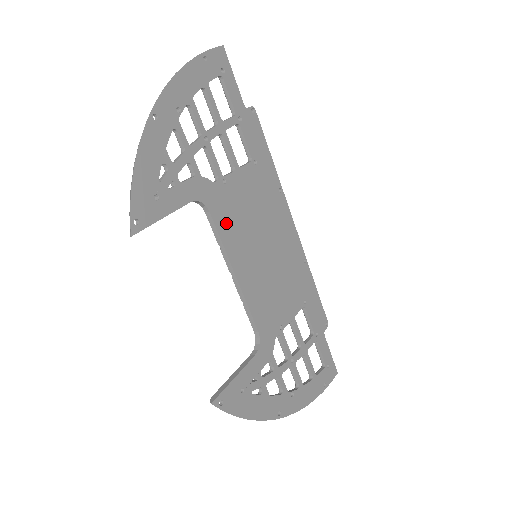
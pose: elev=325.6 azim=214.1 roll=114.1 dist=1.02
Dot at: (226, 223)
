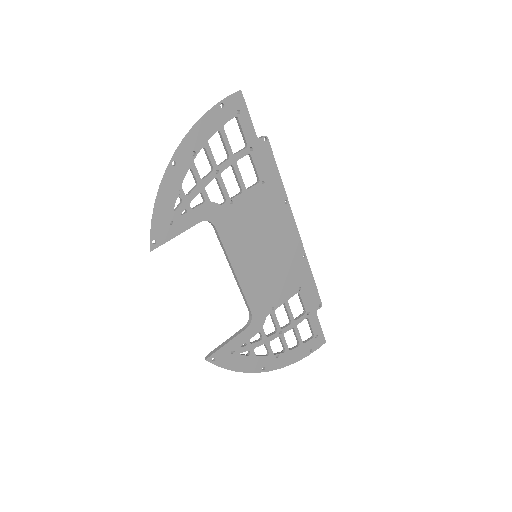
Dot at: (230, 234)
